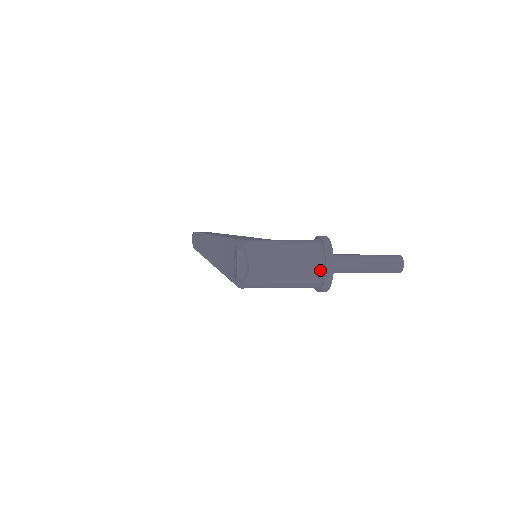
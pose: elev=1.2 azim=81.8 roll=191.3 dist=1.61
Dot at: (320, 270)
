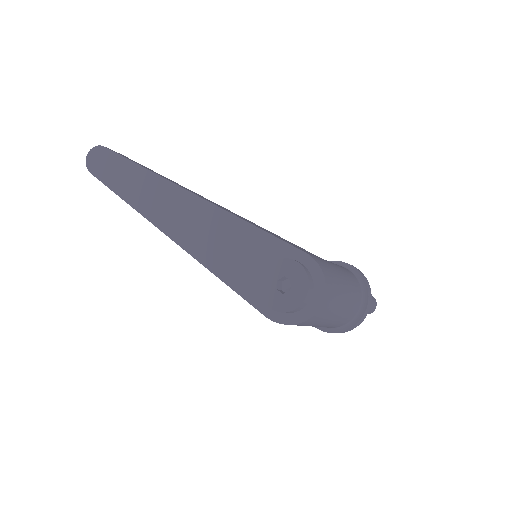
Dot at: (355, 315)
